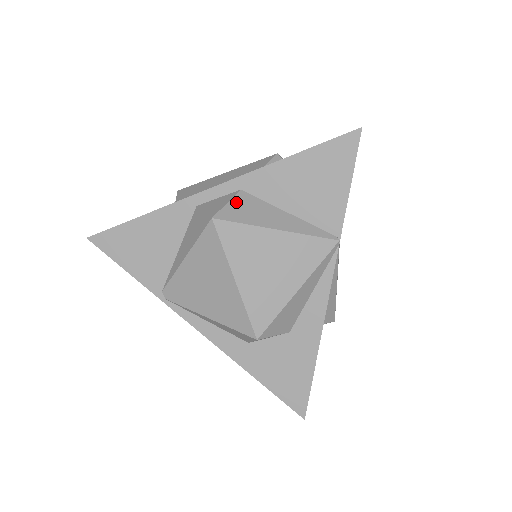
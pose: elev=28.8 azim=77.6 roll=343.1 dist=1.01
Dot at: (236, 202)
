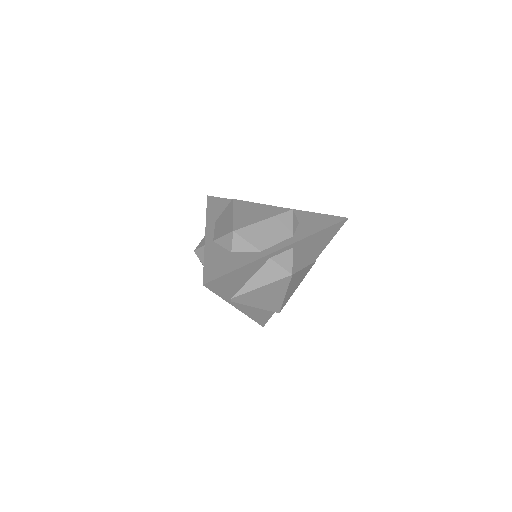
Dot at: (294, 258)
